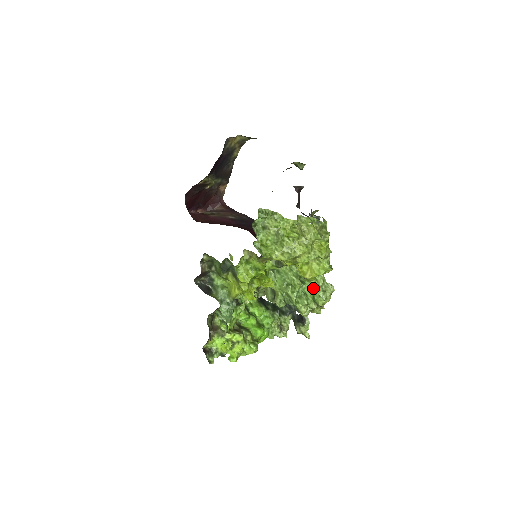
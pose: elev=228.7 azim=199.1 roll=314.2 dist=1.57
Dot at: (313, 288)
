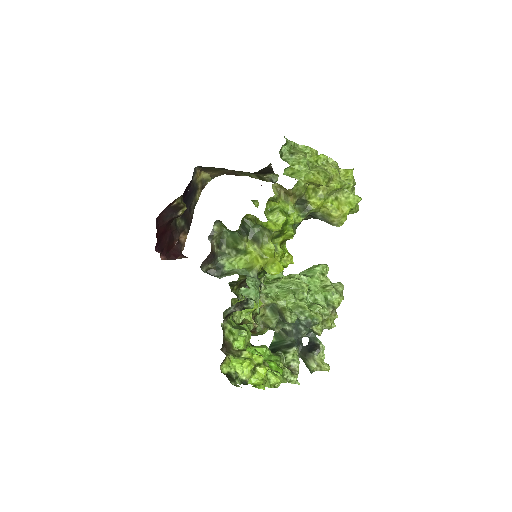
Dot at: (322, 290)
